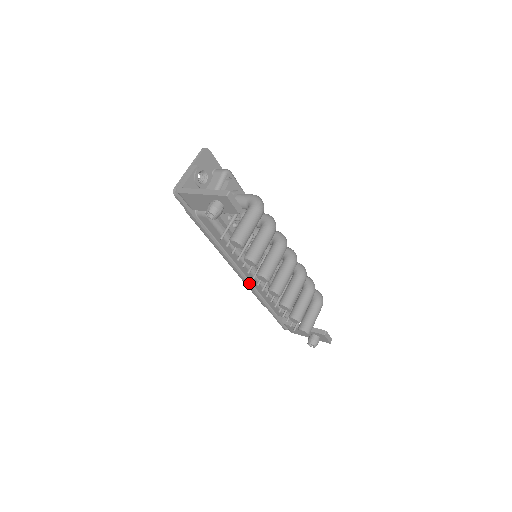
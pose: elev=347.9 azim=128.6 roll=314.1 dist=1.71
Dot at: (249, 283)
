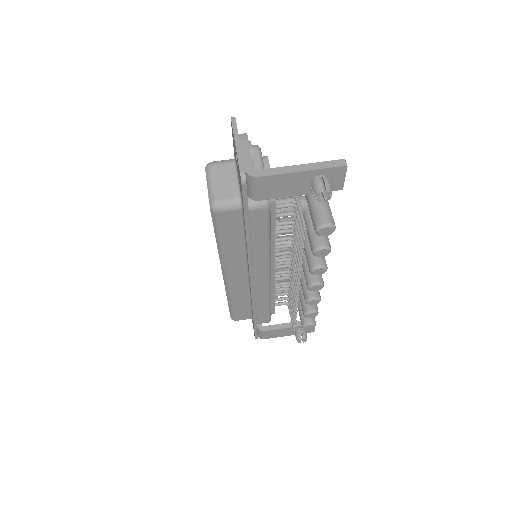
Dot at: (254, 291)
